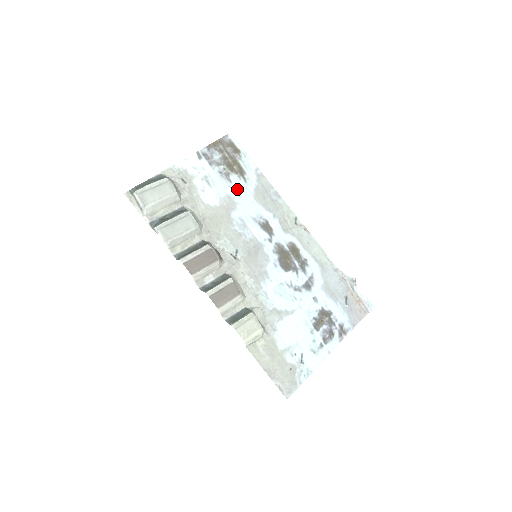
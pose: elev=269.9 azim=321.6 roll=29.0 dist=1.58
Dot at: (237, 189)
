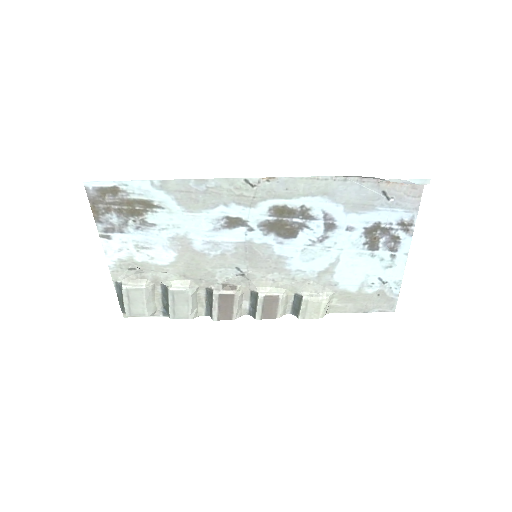
Dot at: (168, 224)
